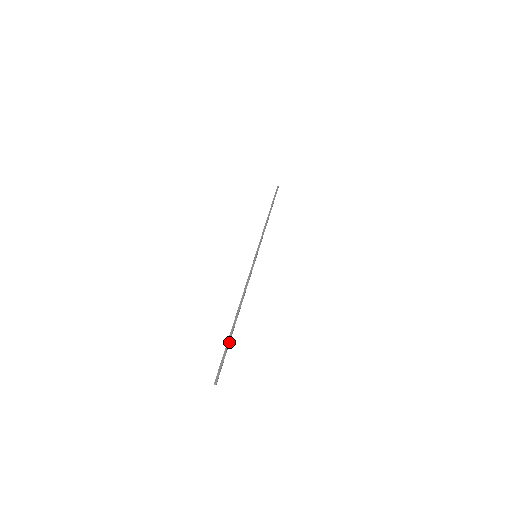
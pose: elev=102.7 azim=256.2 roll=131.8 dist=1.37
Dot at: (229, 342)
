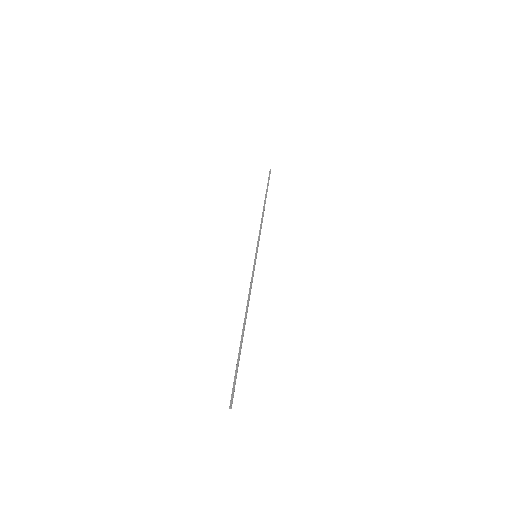
Dot at: (239, 359)
